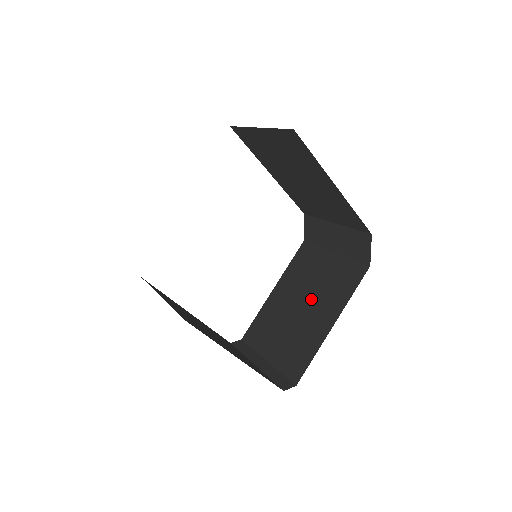
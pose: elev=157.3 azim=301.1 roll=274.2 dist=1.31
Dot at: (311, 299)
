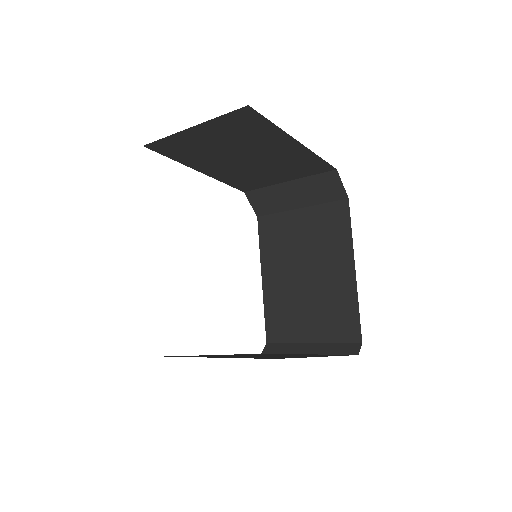
Dot at: (312, 262)
